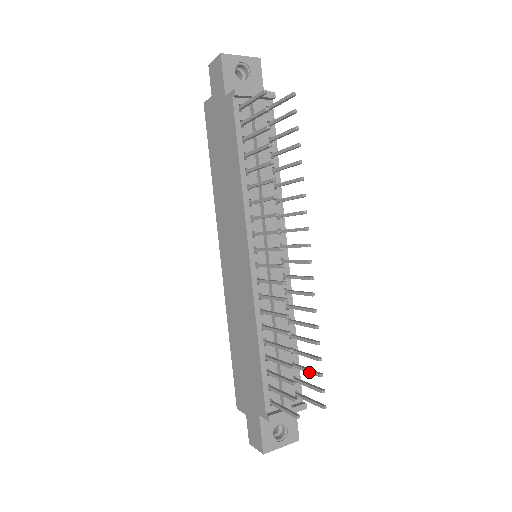
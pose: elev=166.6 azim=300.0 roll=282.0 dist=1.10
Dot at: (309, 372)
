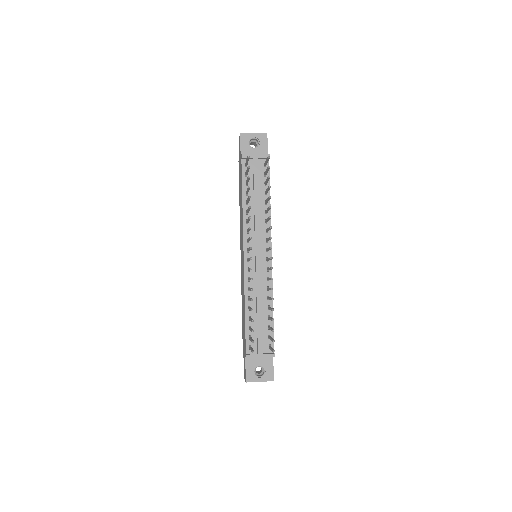
Dot at: (271, 329)
